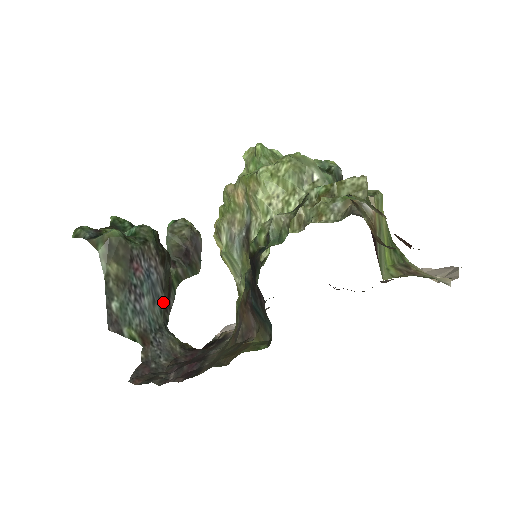
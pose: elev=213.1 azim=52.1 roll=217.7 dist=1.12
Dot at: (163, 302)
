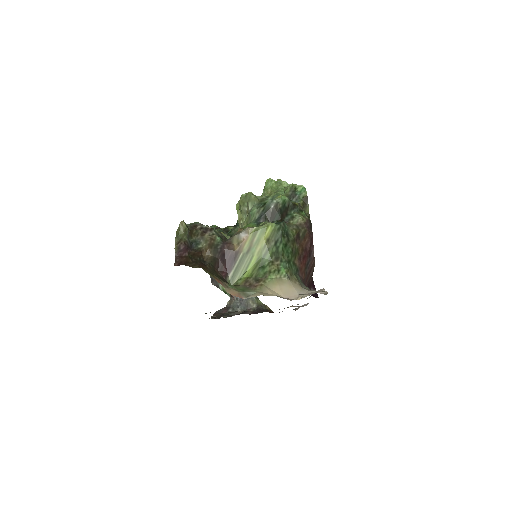
Dot at: occluded
